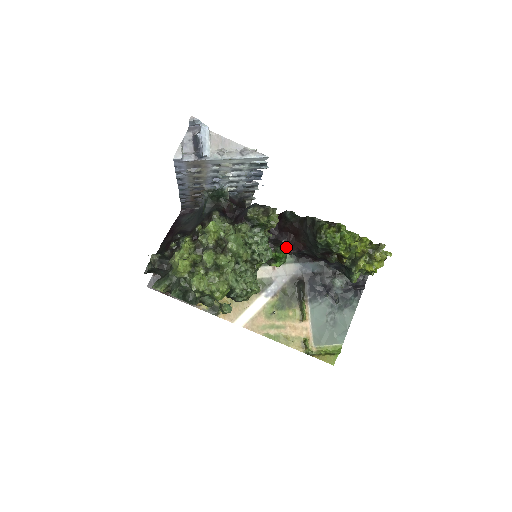
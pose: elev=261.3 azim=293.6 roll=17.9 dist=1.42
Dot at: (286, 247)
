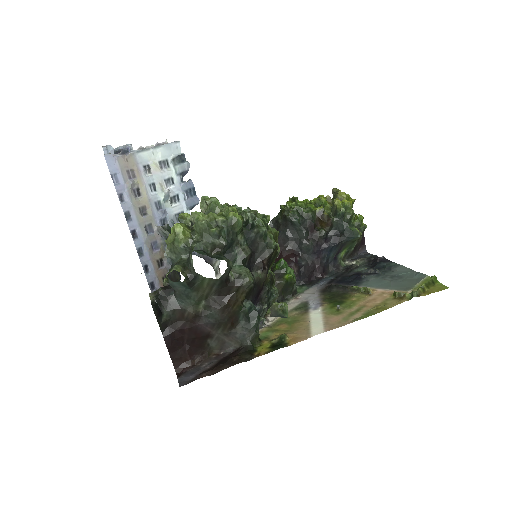
Dot at: occluded
